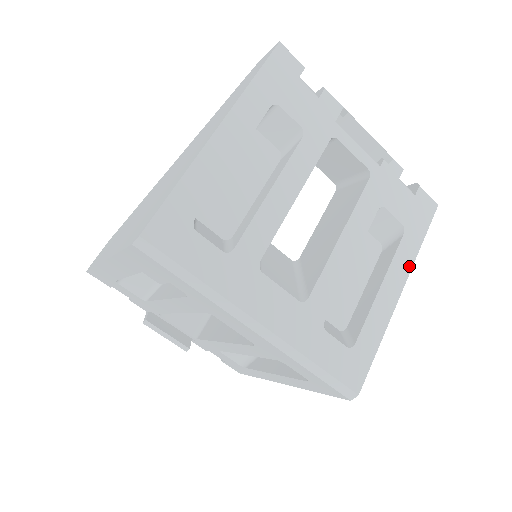
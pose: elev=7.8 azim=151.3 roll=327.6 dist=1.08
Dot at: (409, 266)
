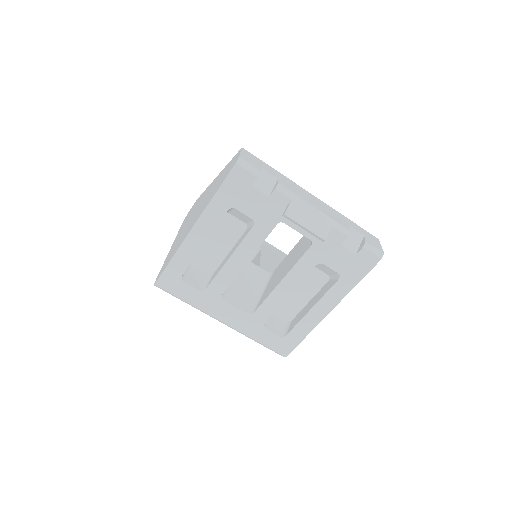
Dot at: (340, 298)
